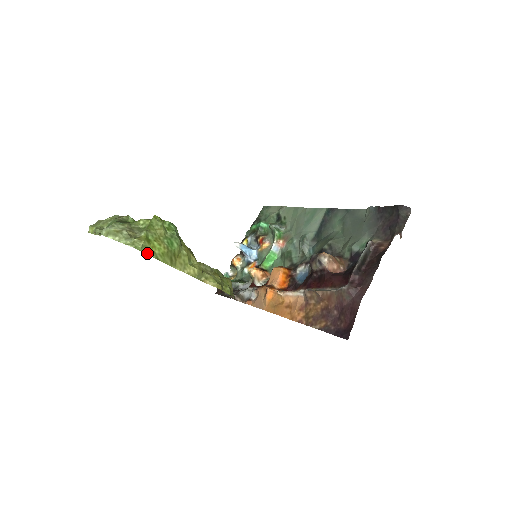
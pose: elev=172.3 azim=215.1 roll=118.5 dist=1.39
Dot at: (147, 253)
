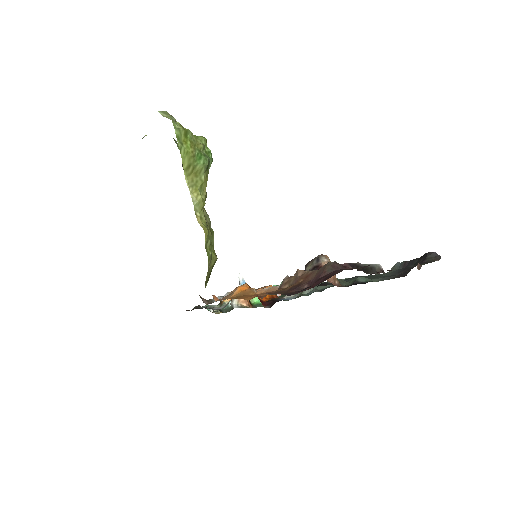
Dot at: (177, 137)
